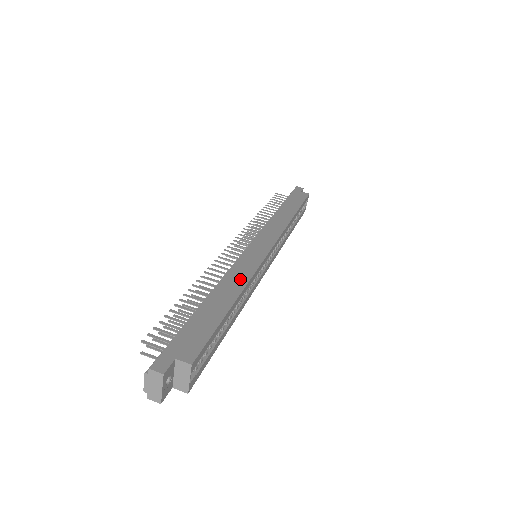
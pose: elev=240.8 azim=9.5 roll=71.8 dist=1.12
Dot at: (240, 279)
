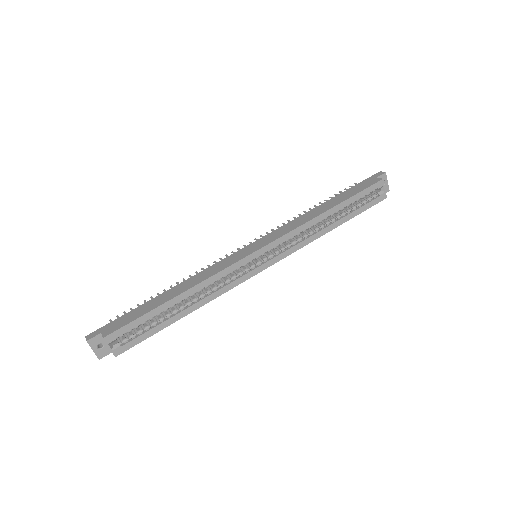
Dot at: (200, 279)
